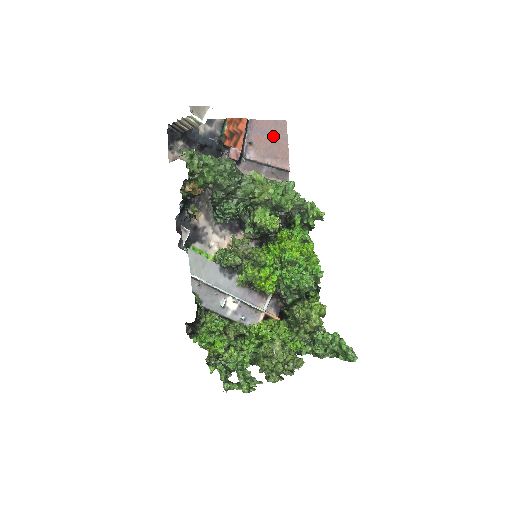
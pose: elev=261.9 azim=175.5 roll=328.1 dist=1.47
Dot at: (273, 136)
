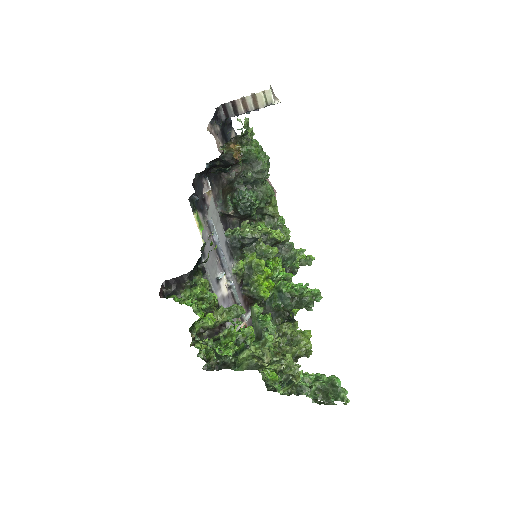
Dot at: occluded
